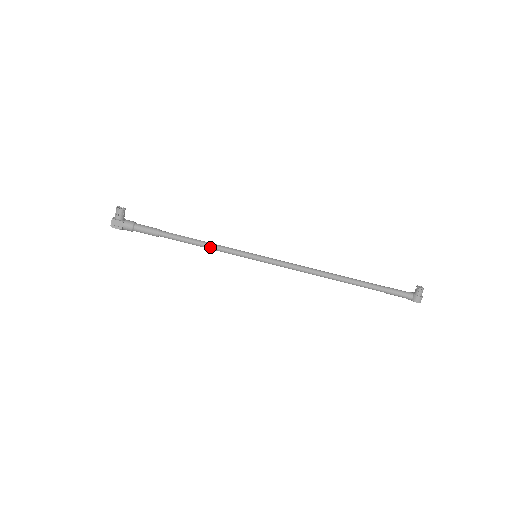
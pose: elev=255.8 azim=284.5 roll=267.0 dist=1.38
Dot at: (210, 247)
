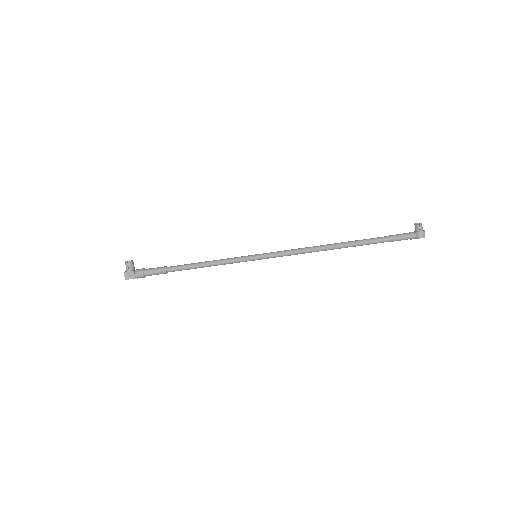
Dot at: (213, 264)
